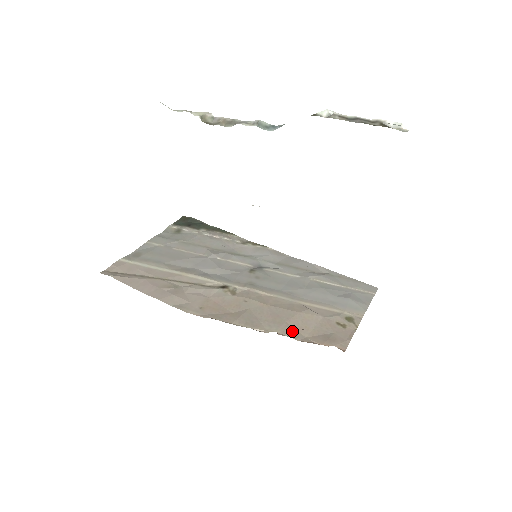
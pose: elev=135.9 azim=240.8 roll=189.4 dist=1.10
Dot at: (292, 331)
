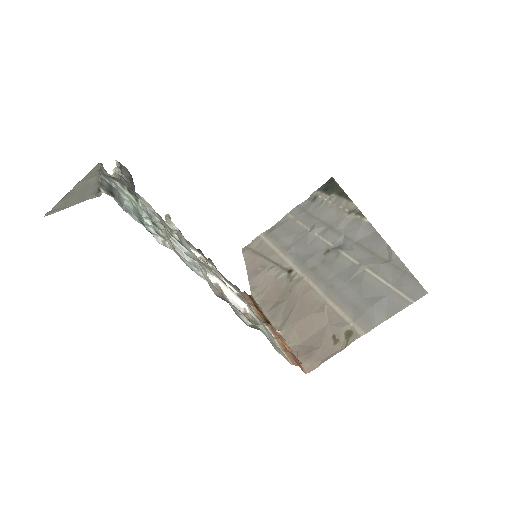
Dot at: (292, 334)
